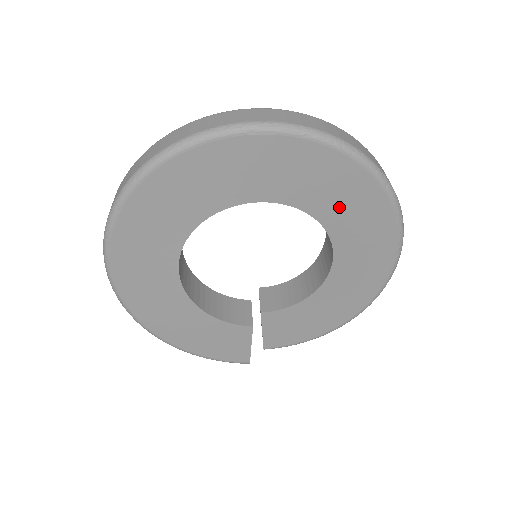
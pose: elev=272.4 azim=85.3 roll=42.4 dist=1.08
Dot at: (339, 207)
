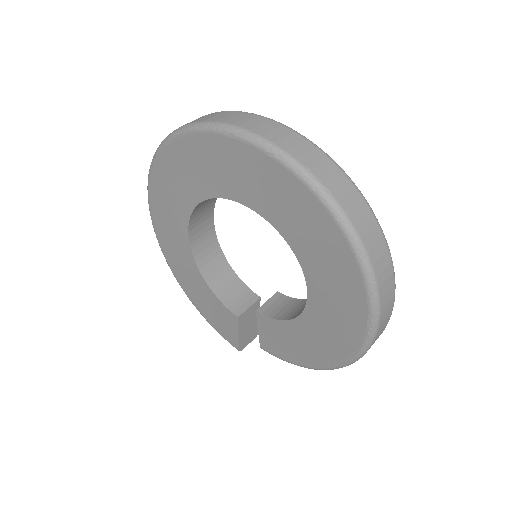
Dot at: (307, 241)
